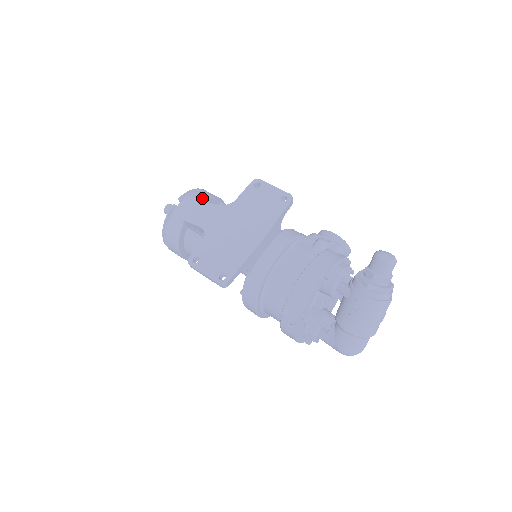
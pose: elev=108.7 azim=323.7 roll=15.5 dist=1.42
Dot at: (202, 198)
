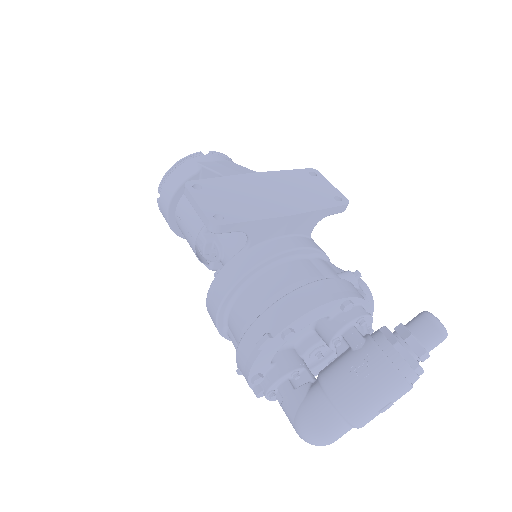
Dot at: occluded
